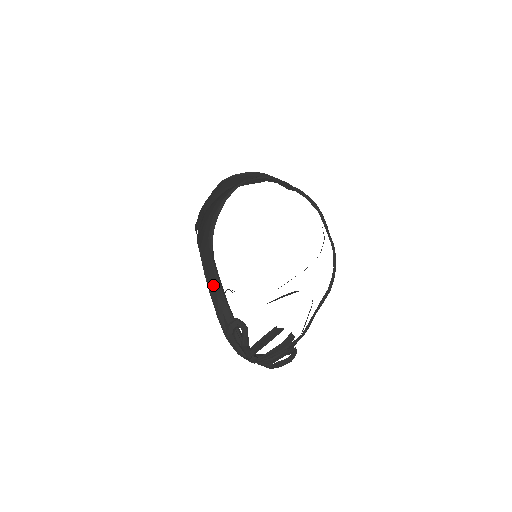
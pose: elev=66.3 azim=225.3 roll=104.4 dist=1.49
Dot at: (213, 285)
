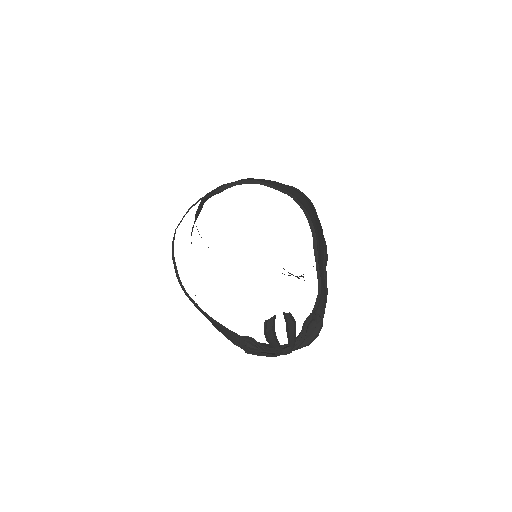
Dot at: (213, 324)
